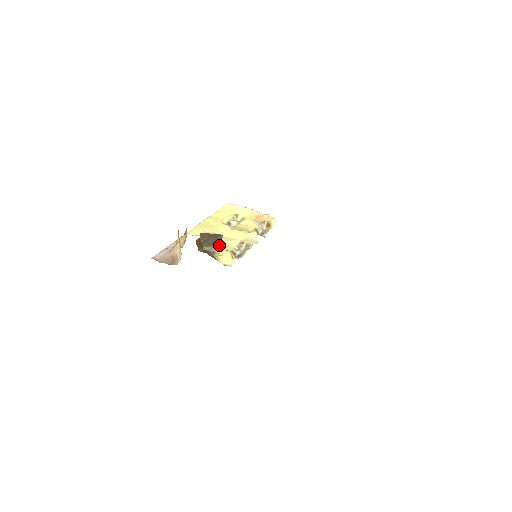
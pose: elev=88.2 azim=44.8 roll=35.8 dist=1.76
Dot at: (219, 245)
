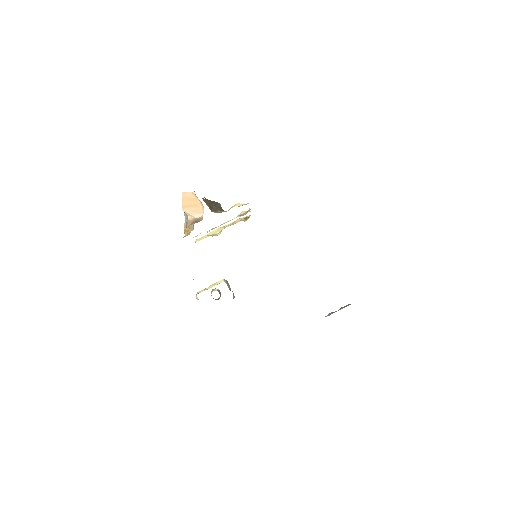
Dot at: occluded
